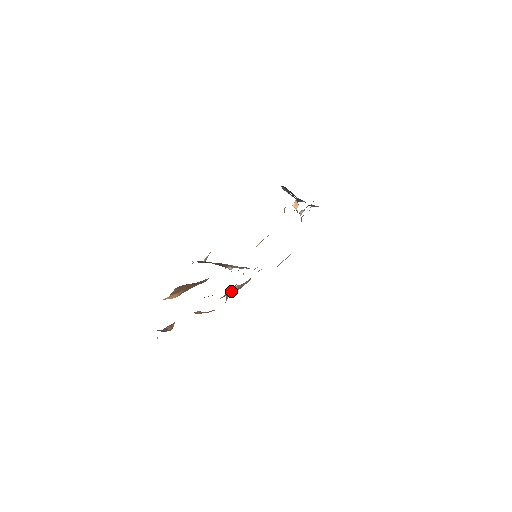
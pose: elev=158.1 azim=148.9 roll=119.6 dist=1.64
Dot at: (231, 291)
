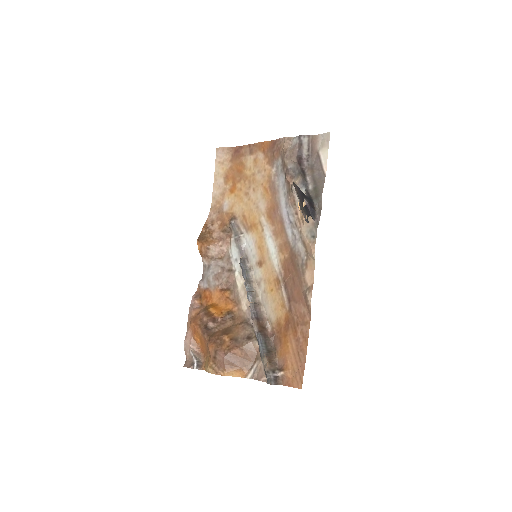
Dot at: (208, 254)
